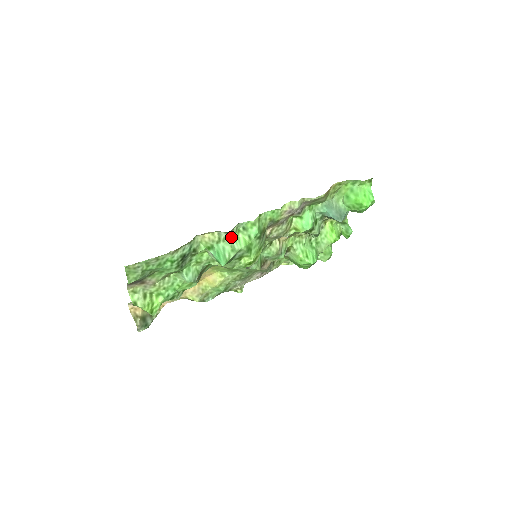
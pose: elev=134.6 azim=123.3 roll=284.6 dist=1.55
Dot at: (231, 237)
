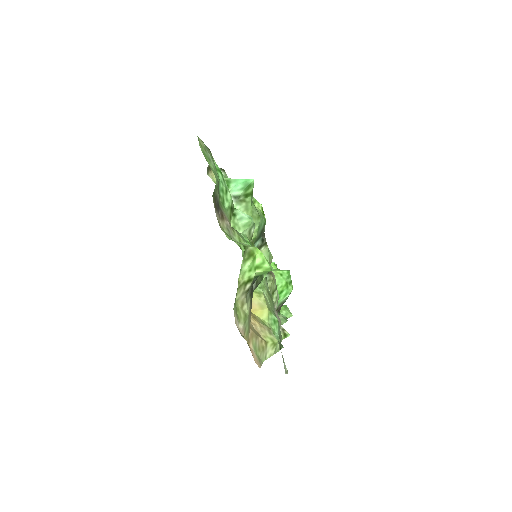
Dot at: occluded
